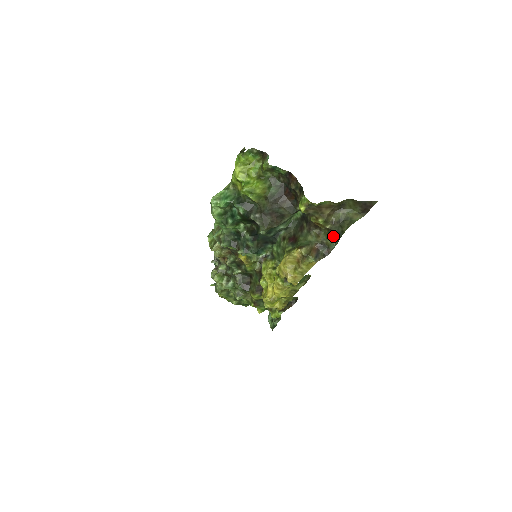
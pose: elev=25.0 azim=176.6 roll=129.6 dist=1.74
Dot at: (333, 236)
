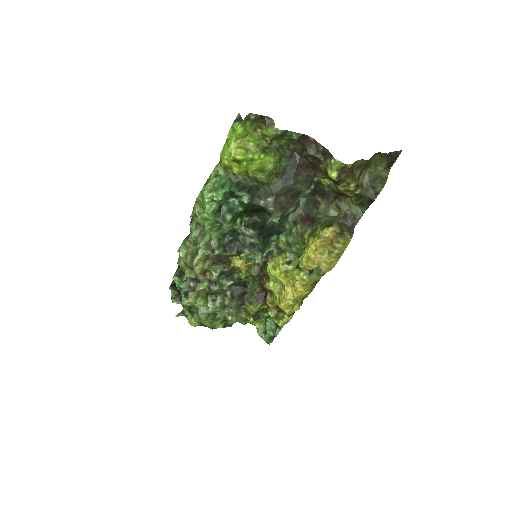
Dot at: (360, 203)
